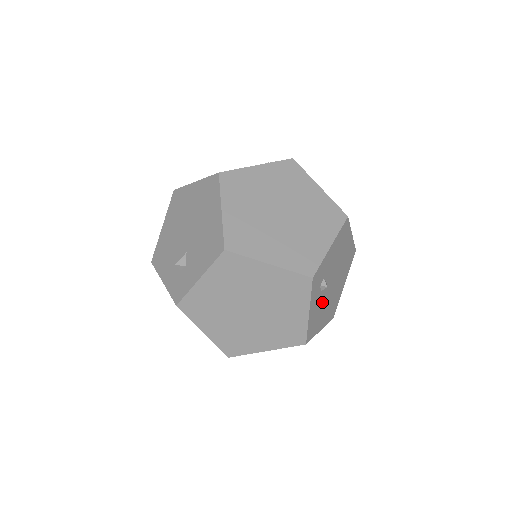
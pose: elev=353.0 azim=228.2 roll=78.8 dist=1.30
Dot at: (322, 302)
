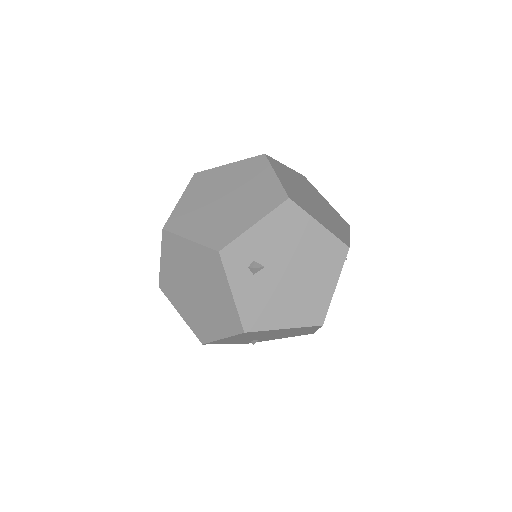
Dot at: (268, 291)
